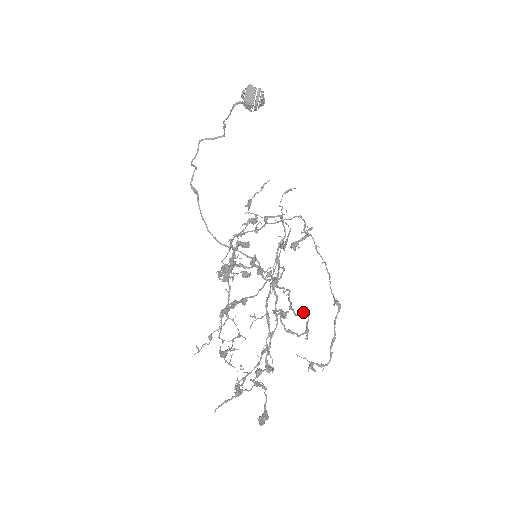
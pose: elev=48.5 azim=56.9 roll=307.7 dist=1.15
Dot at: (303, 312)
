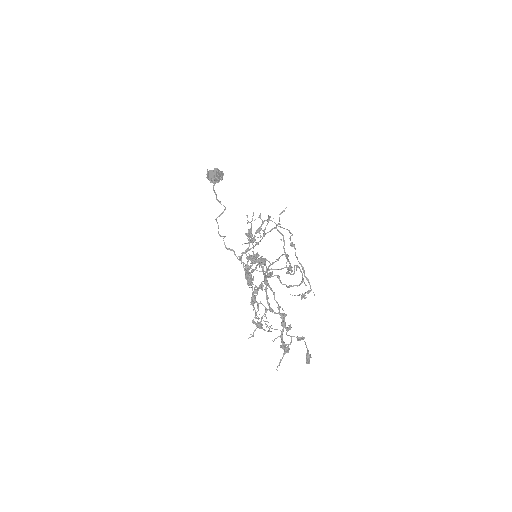
Dot at: (296, 270)
